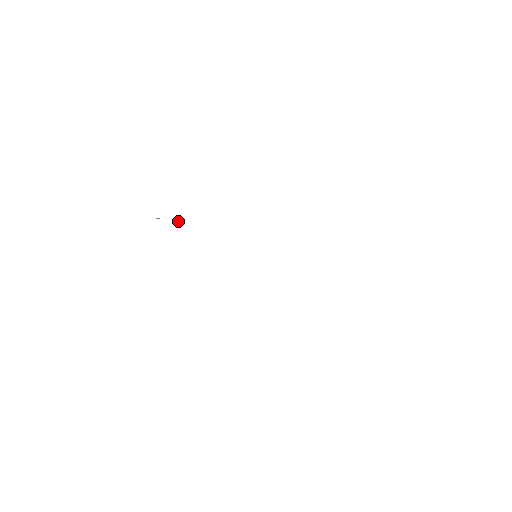
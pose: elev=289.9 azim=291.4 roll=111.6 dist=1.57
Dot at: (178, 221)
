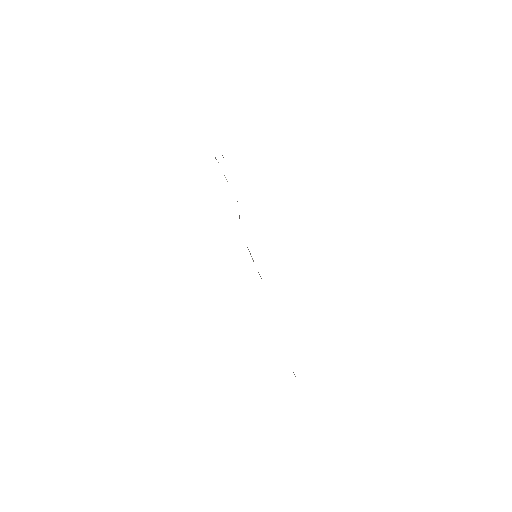
Dot at: occluded
